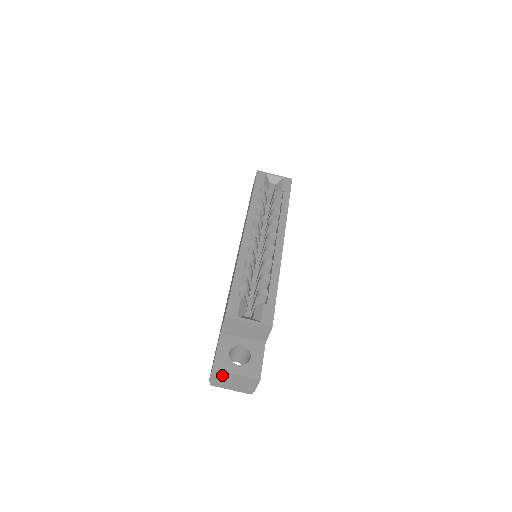
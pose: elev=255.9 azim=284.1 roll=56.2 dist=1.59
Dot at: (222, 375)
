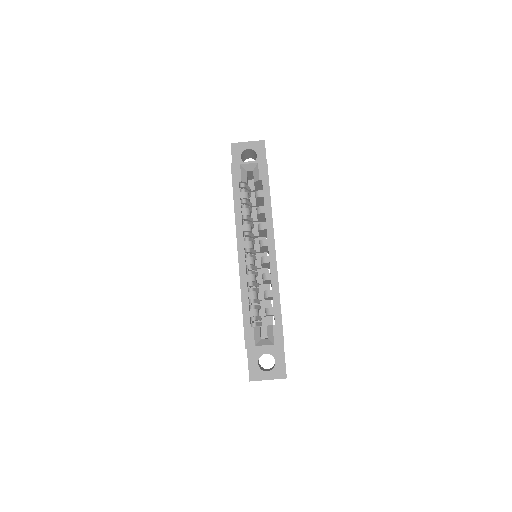
Dot at: occluded
